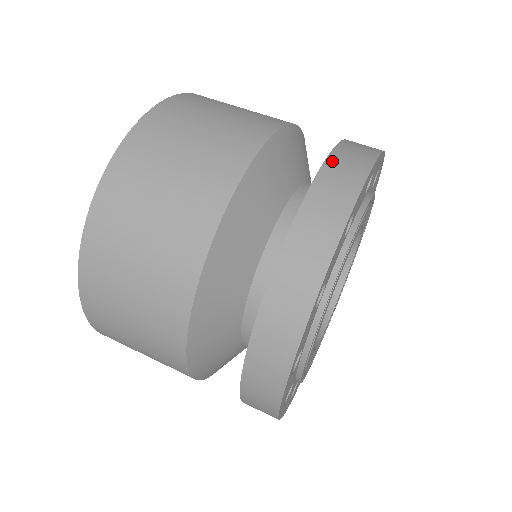
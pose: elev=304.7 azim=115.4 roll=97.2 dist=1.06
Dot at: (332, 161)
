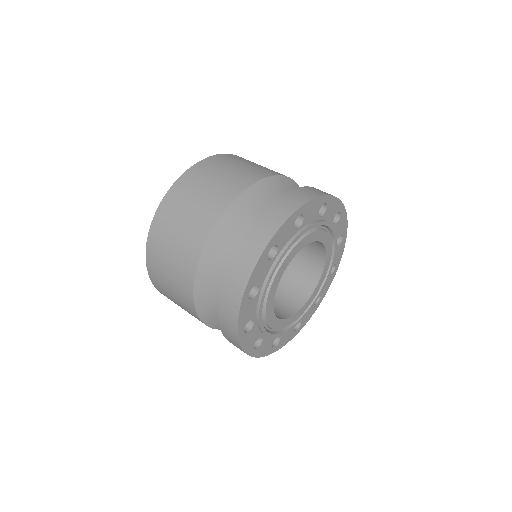
Dot at: occluded
